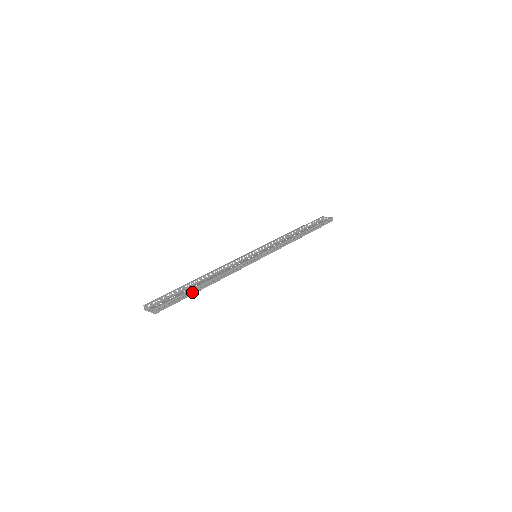
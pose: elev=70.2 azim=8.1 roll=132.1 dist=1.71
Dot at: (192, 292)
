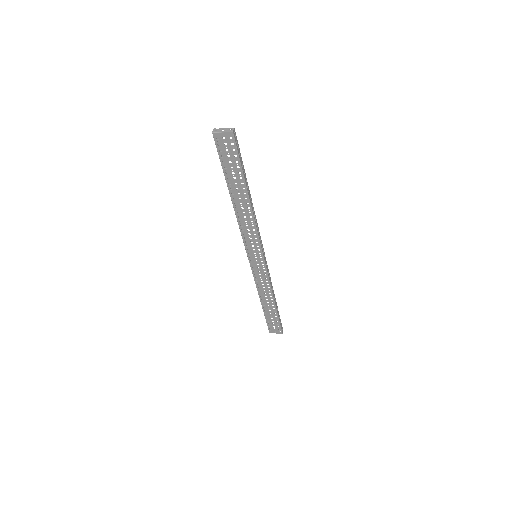
Dot at: (240, 180)
